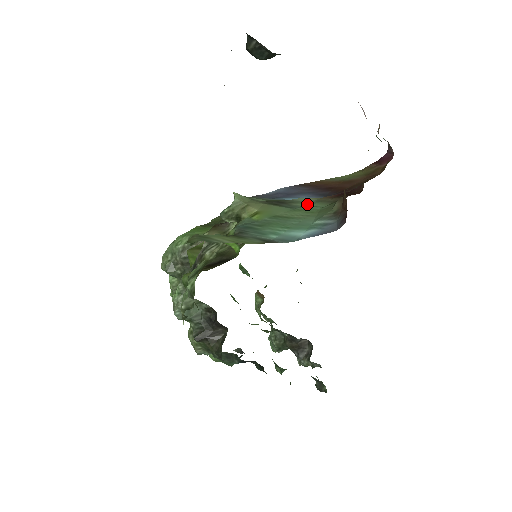
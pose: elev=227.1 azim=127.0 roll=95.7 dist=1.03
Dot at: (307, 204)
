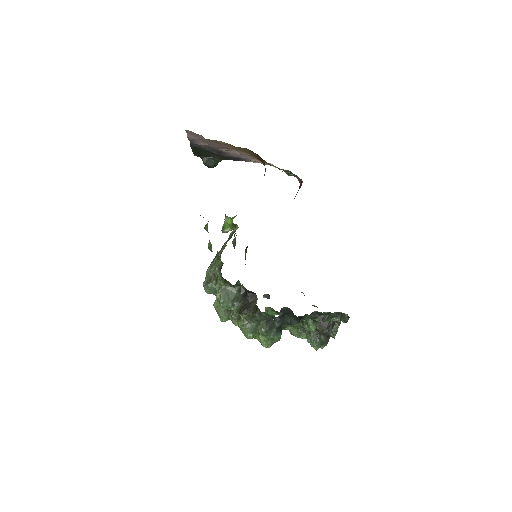
Dot at: occluded
